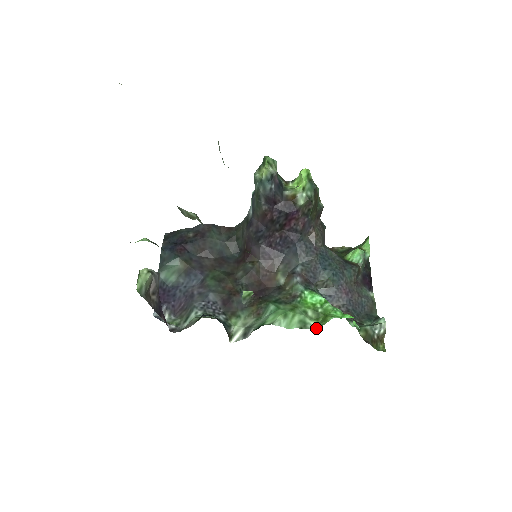
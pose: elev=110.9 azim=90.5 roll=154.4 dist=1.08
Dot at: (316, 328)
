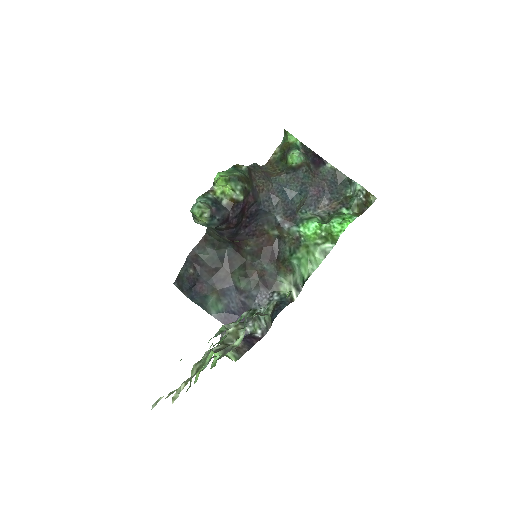
Dot at: occluded
